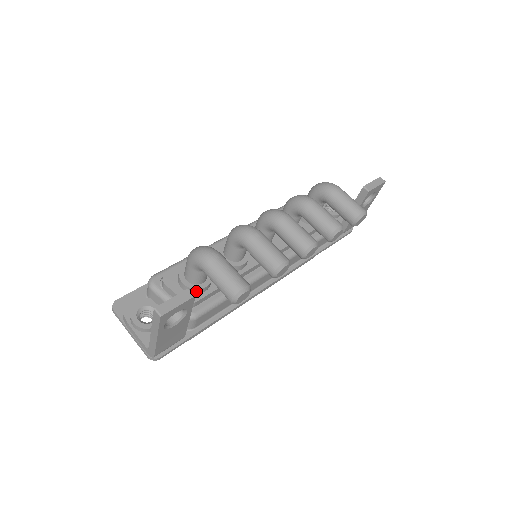
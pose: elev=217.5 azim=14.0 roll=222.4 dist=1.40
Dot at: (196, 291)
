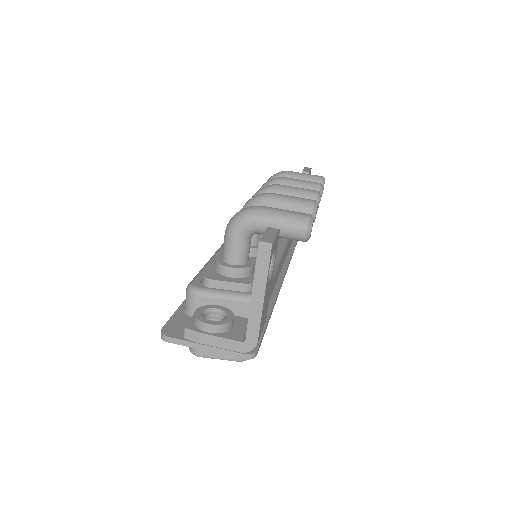
Dot at: (247, 271)
